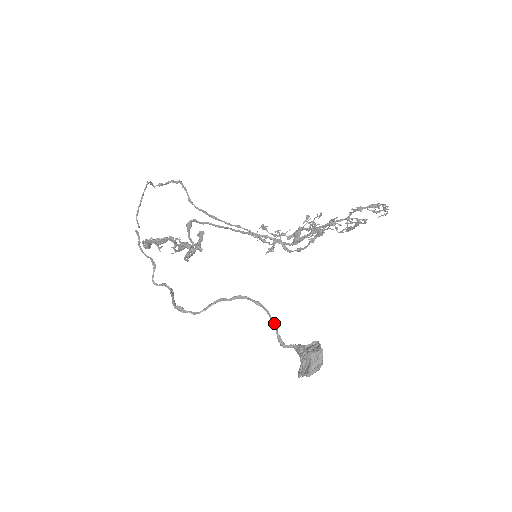
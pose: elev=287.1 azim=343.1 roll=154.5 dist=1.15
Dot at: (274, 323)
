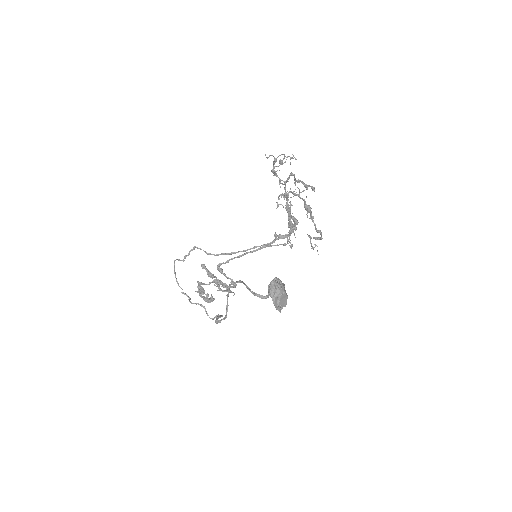
Dot at: (246, 286)
